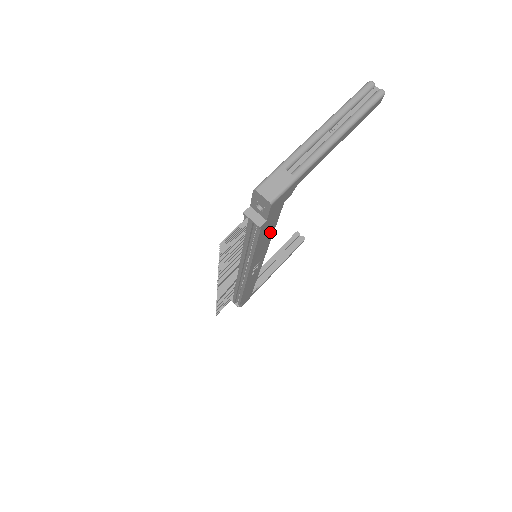
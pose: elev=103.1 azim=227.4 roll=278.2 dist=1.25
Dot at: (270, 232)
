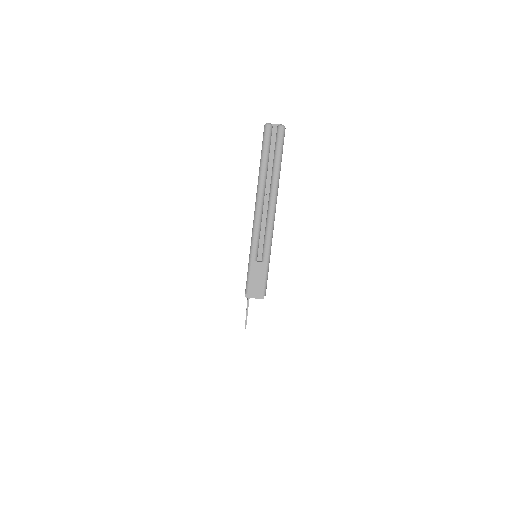
Dot at: occluded
